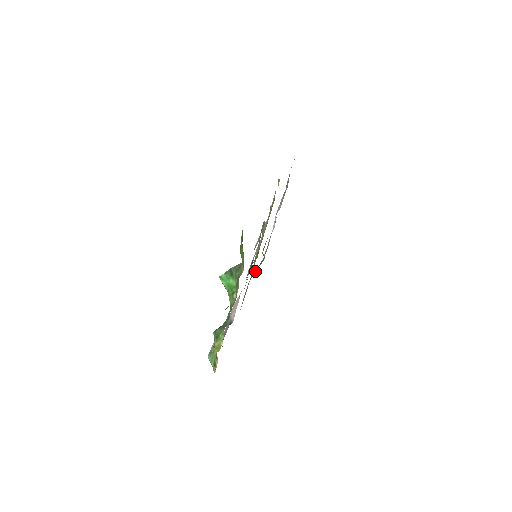
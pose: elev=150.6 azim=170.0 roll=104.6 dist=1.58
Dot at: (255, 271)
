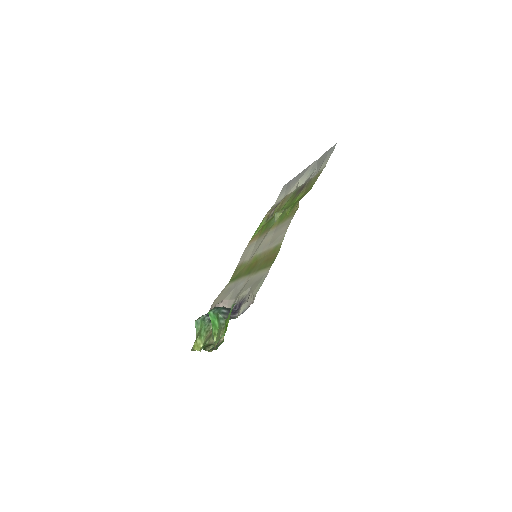
Dot at: (263, 224)
